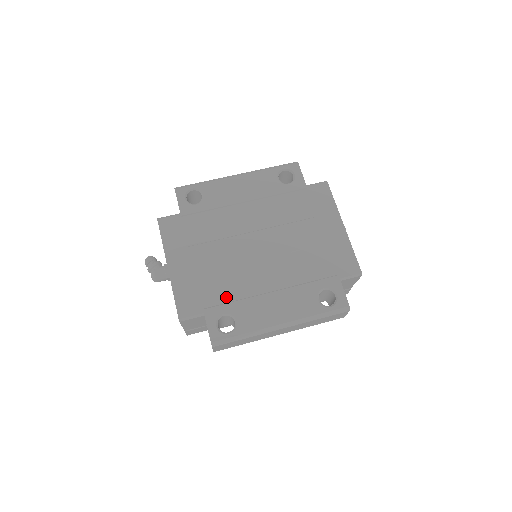
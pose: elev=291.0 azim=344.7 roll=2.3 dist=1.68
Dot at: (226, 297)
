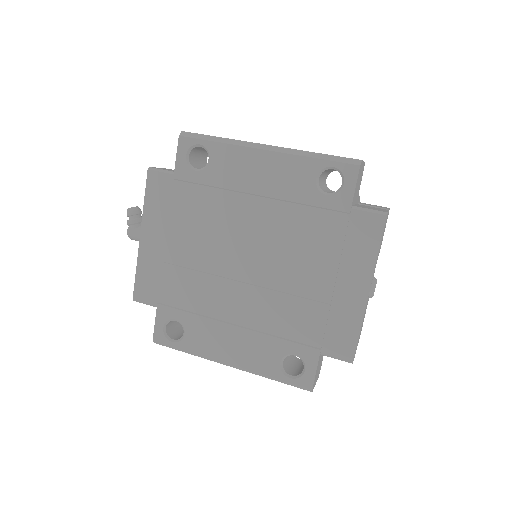
Dot at: (185, 303)
